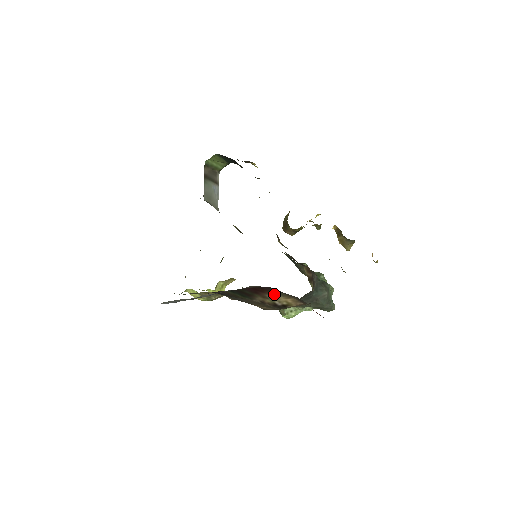
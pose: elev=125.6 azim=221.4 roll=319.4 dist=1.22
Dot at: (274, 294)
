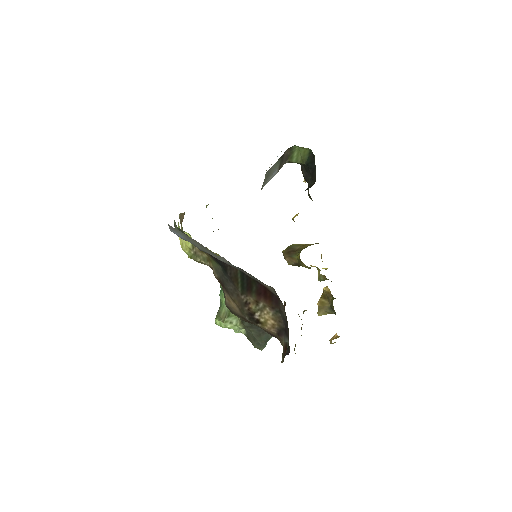
Dot at: (270, 307)
